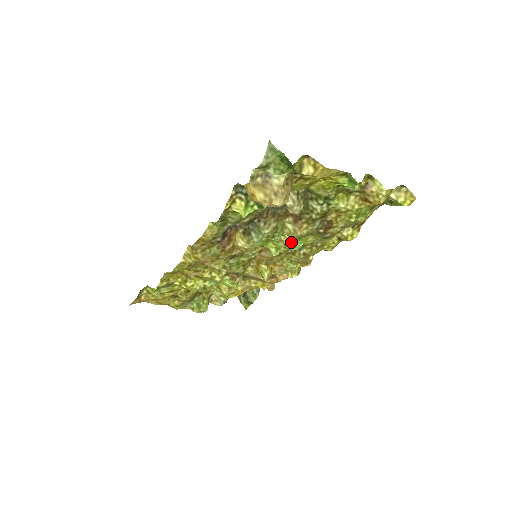
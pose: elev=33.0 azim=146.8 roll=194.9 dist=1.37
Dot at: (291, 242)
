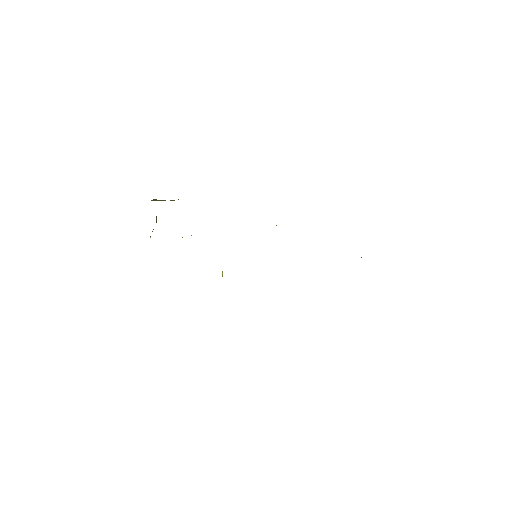
Dot at: occluded
